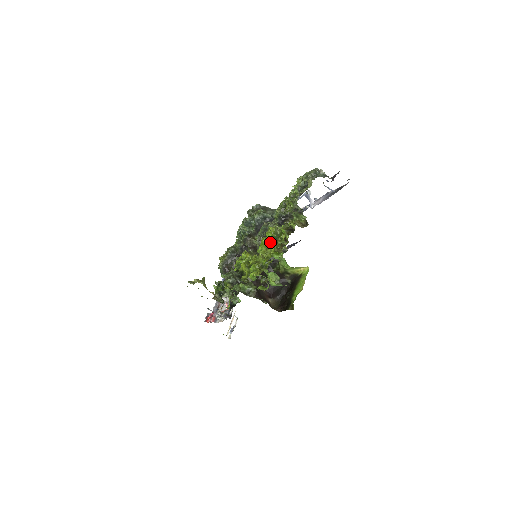
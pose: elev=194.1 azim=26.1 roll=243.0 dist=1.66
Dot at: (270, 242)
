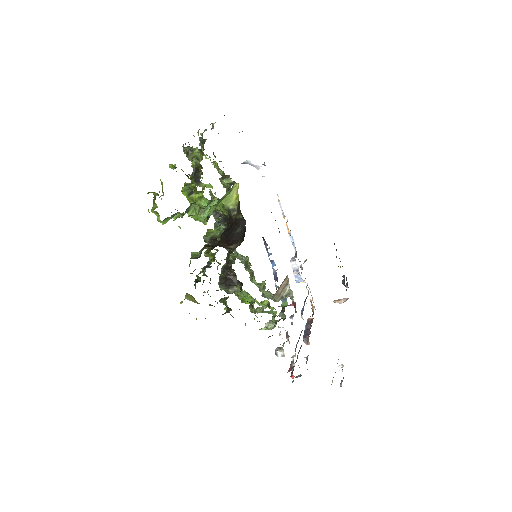
Dot at: (188, 196)
